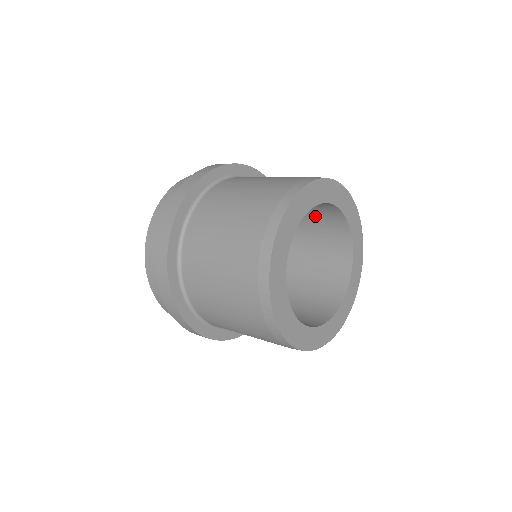
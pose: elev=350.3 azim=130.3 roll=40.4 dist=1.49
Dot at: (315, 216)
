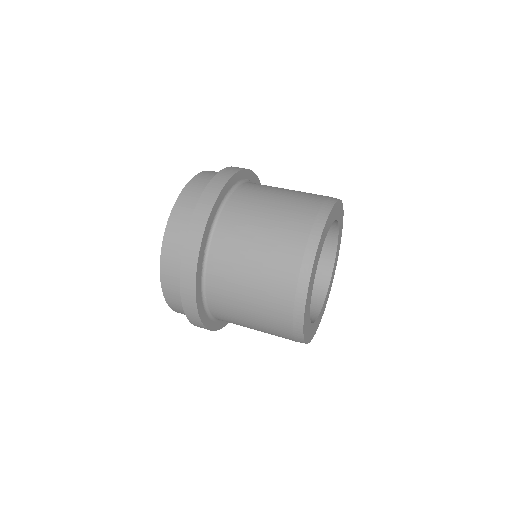
Dot at: occluded
